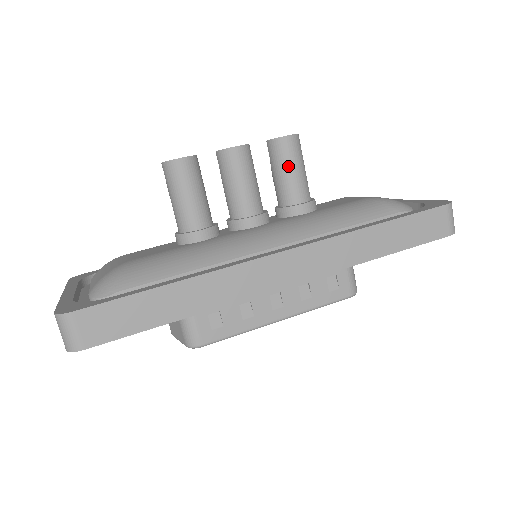
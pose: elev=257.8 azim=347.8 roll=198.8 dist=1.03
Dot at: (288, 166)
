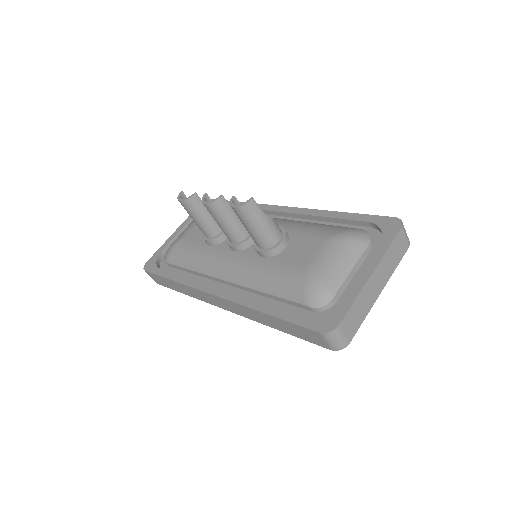
Dot at: (243, 224)
